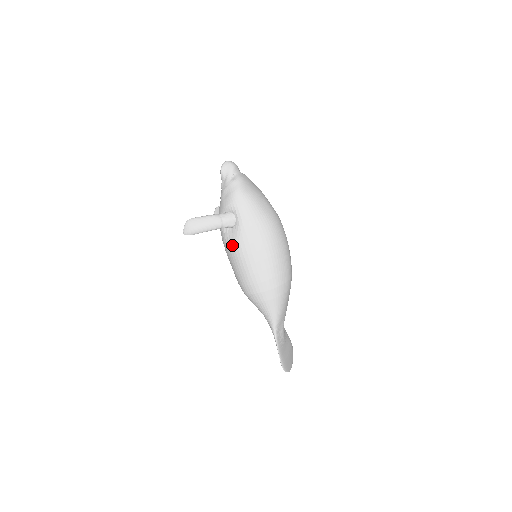
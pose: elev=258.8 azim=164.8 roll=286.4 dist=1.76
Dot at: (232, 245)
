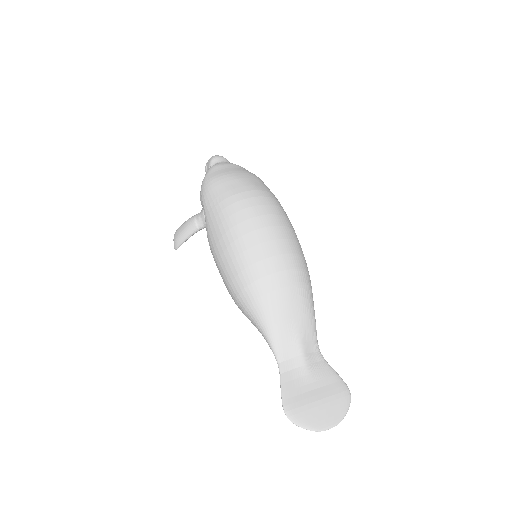
Dot at: occluded
